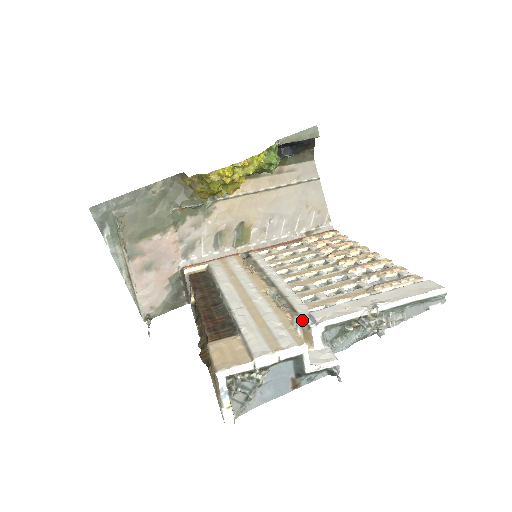
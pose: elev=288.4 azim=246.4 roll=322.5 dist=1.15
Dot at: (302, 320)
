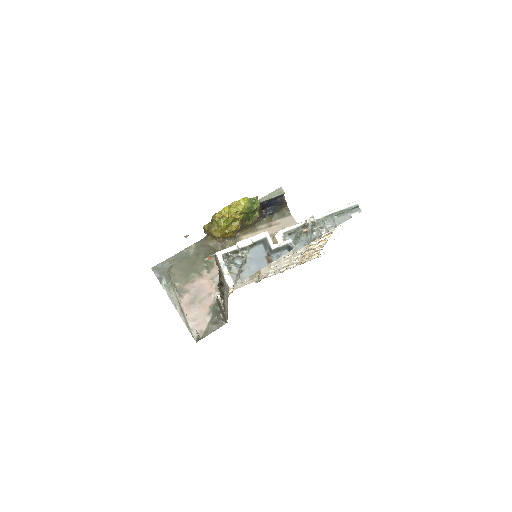
Dot at: occluded
